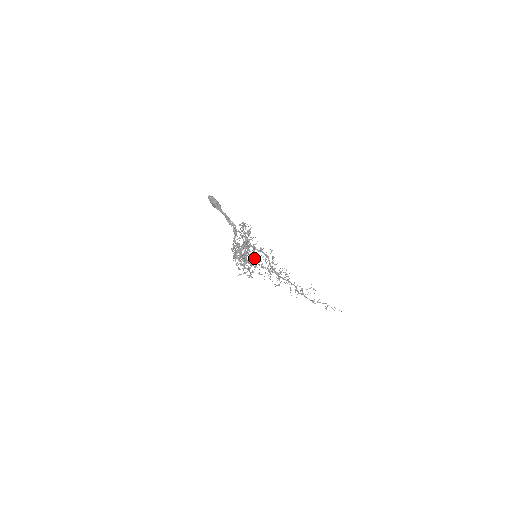
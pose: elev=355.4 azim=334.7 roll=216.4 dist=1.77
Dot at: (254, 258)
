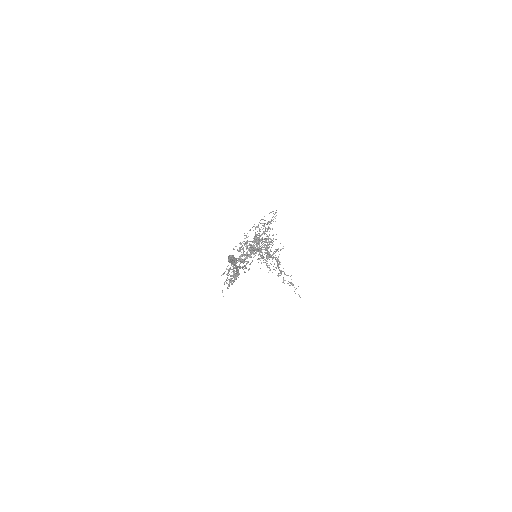
Dot at: (250, 264)
